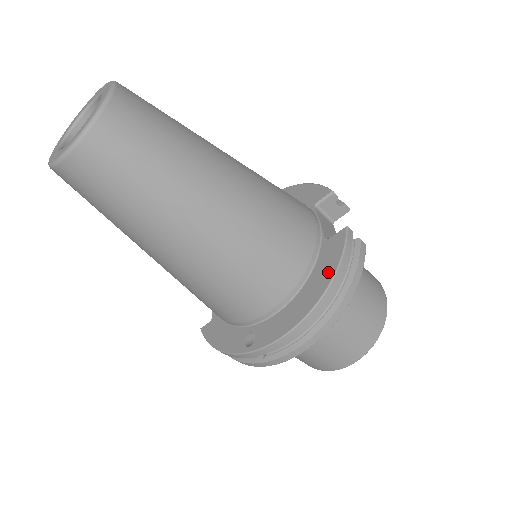
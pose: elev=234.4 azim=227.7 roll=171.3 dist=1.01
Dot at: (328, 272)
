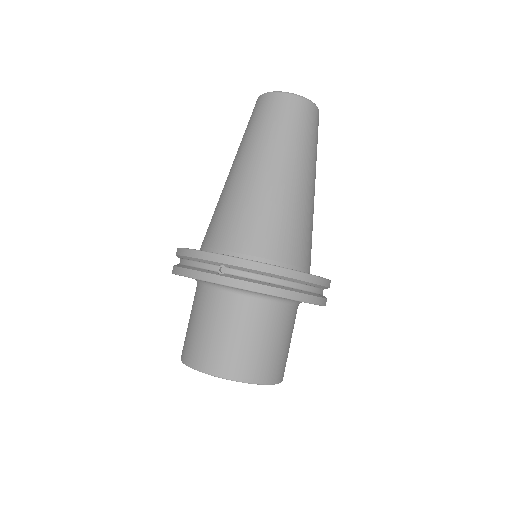
Dot at: occluded
